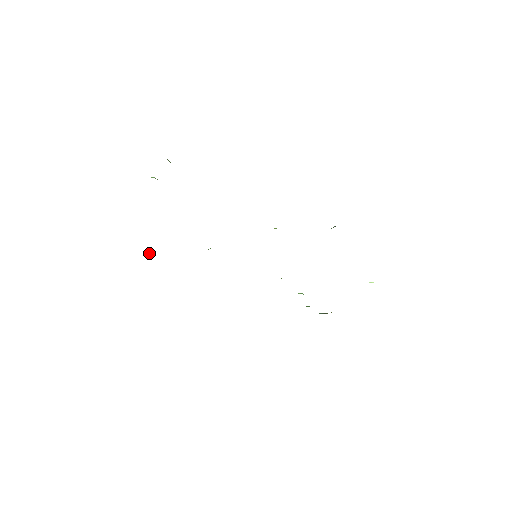
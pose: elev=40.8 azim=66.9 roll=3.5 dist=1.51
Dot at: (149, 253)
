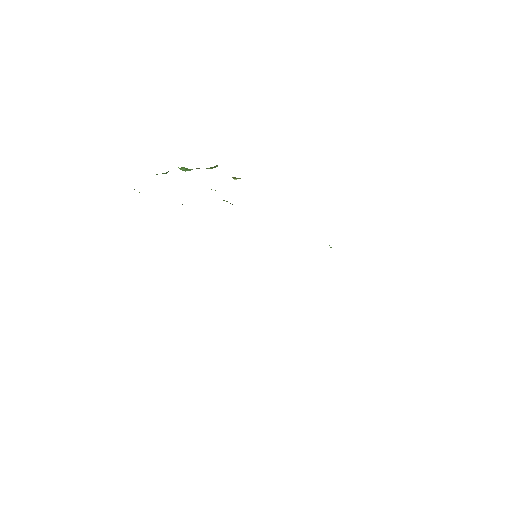
Dot at: occluded
